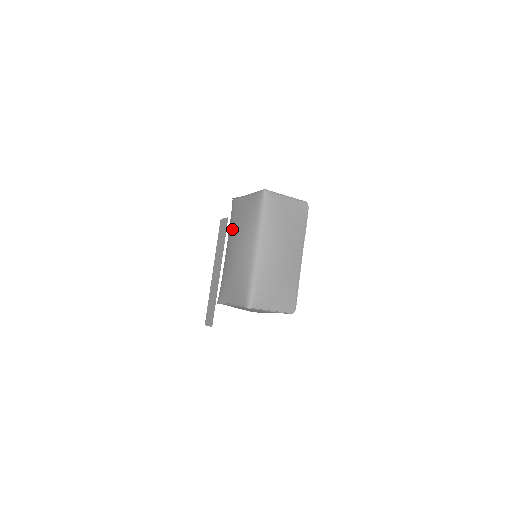
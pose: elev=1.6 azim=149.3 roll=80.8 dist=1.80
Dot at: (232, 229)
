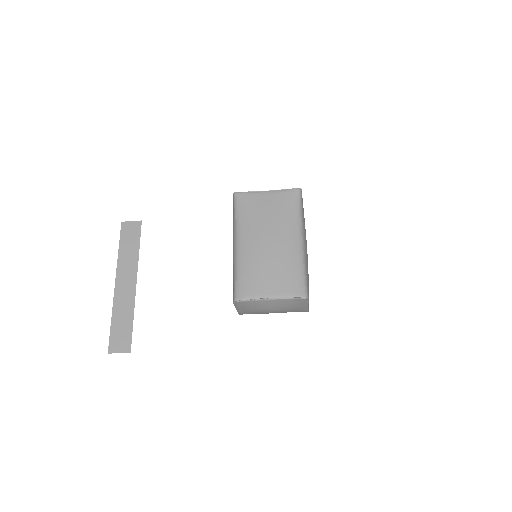
Dot at: (251, 222)
